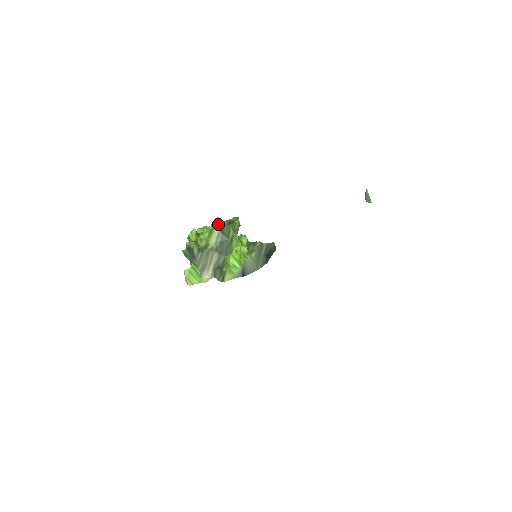
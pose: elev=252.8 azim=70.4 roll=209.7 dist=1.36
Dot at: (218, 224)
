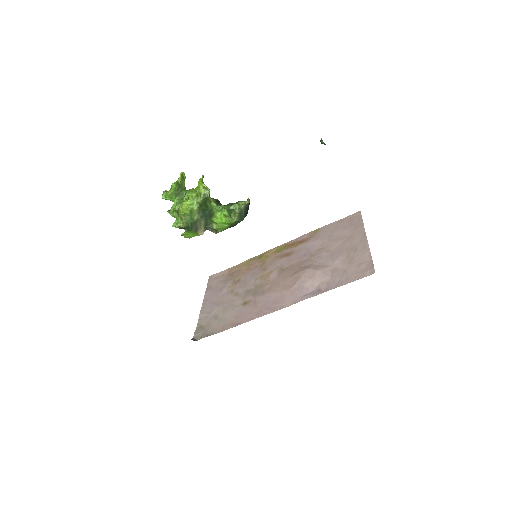
Dot at: (192, 200)
